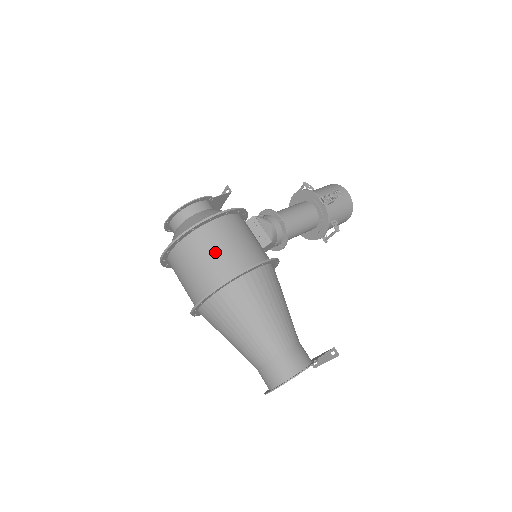
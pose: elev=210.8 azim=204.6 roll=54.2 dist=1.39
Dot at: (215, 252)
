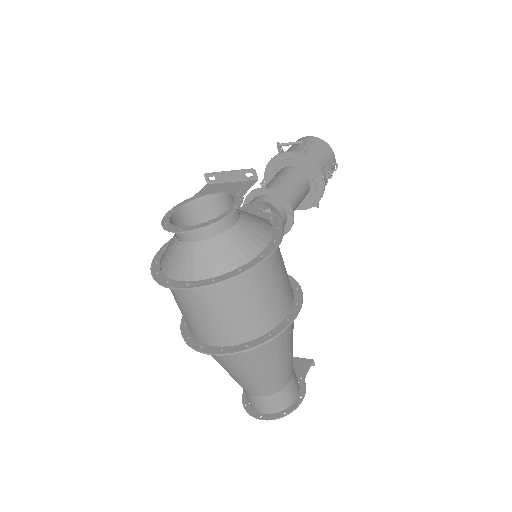
Dot at: (258, 299)
